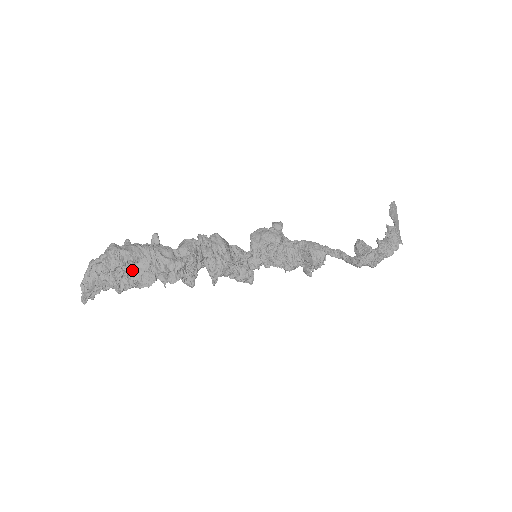
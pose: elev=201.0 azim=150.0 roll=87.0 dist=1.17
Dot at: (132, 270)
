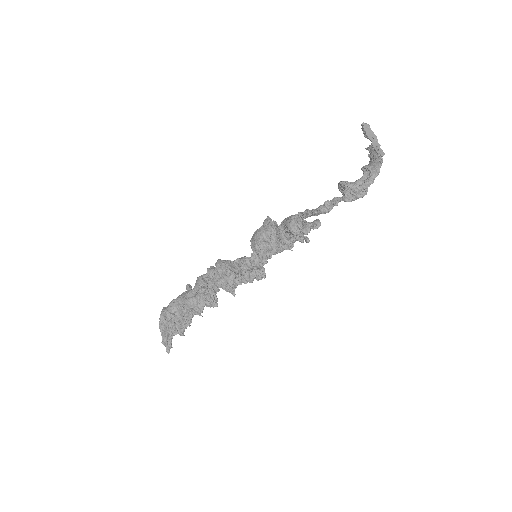
Dot at: (178, 318)
